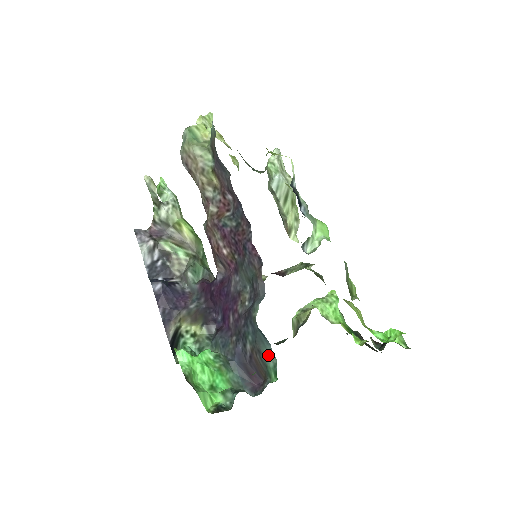
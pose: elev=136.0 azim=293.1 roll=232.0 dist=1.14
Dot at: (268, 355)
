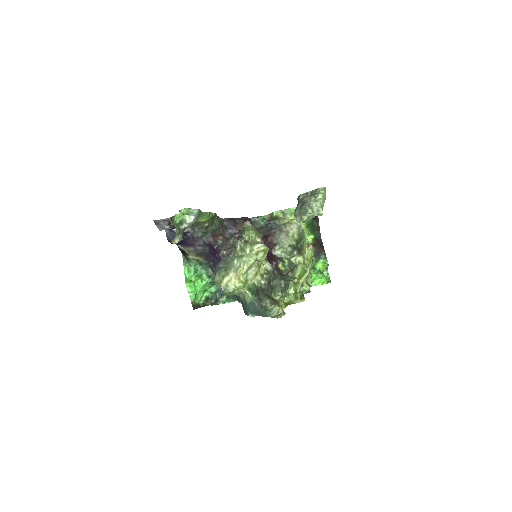
Dot at: occluded
